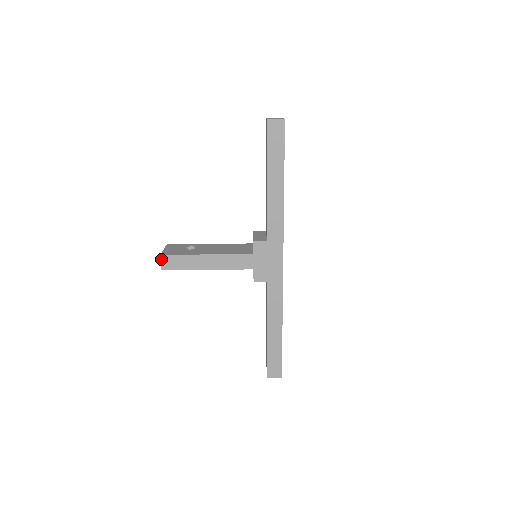
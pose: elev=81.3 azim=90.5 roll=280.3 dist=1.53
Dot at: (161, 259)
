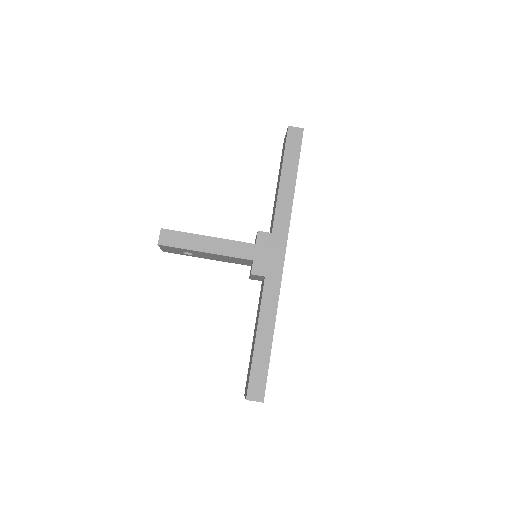
Dot at: (160, 233)
